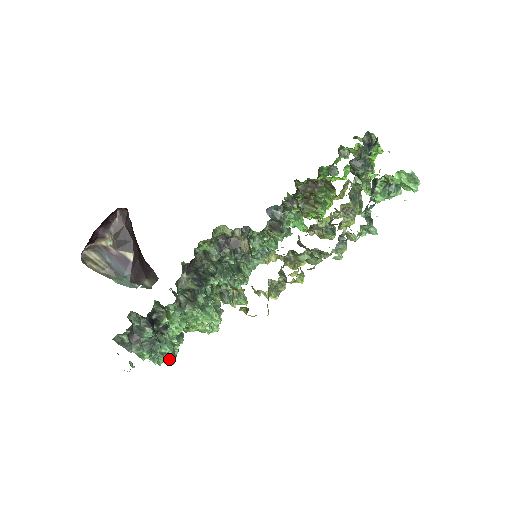
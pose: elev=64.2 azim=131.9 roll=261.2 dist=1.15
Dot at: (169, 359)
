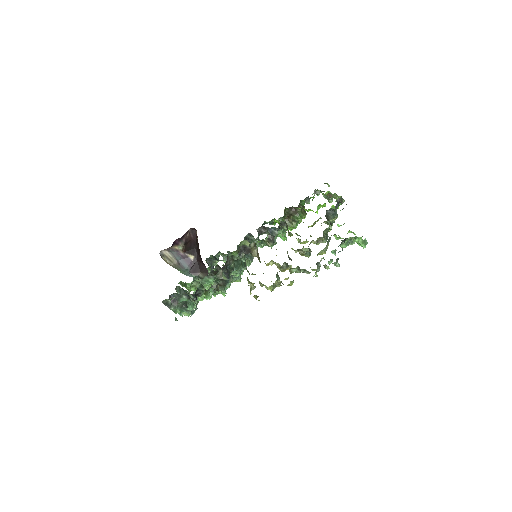
Dot at: (189, 313)
